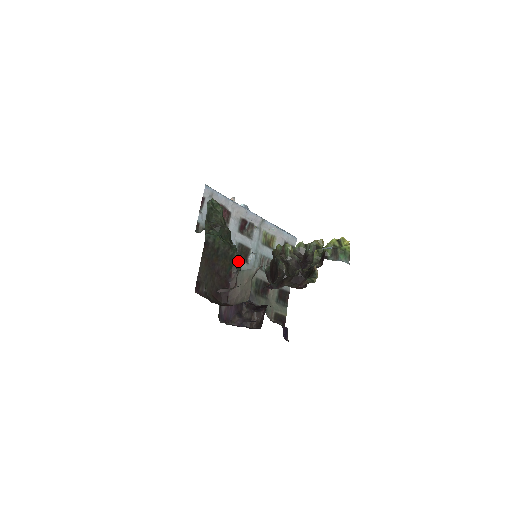
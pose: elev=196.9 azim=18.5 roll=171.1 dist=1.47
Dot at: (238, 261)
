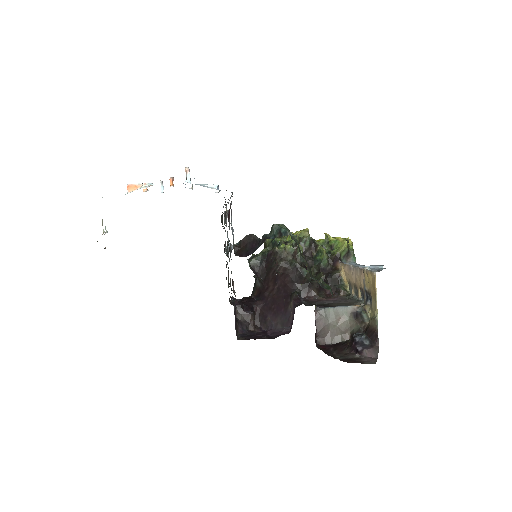
Dot at: occluded
